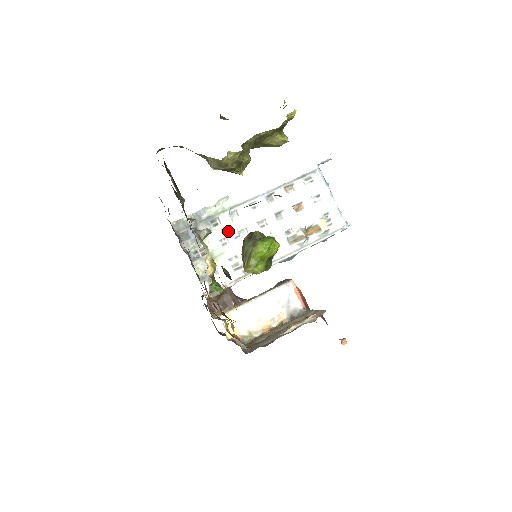
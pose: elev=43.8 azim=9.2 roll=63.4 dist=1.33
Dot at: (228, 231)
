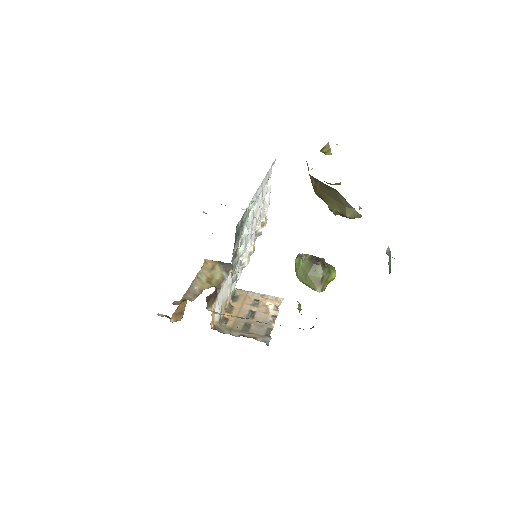
Dot at: (245, 232)
